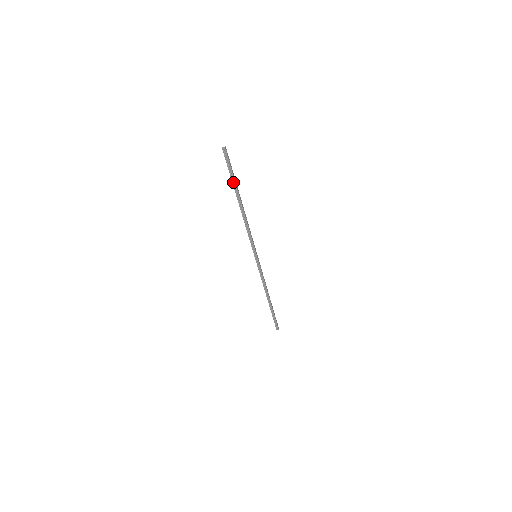
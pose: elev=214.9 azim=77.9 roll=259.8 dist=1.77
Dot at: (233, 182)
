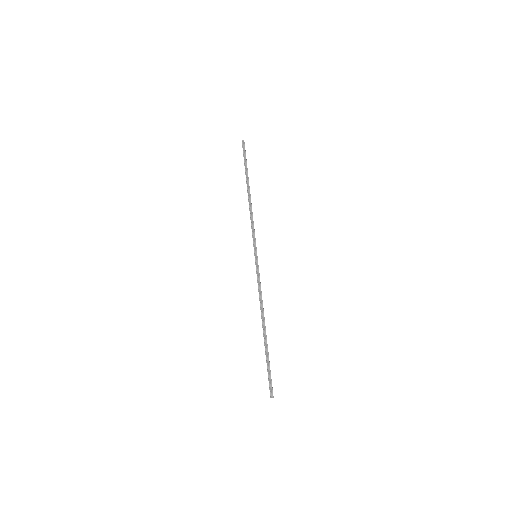
Dot at: (245, 169)
